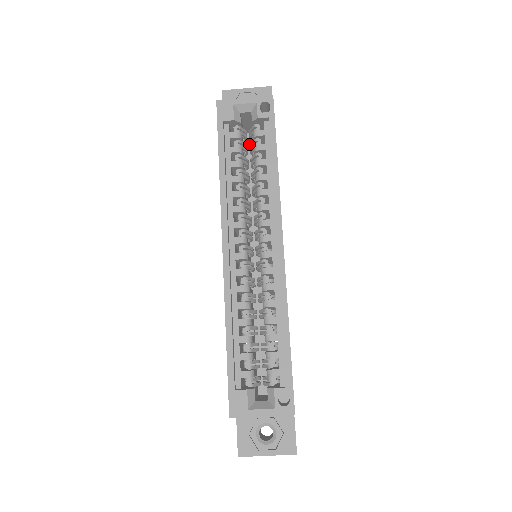
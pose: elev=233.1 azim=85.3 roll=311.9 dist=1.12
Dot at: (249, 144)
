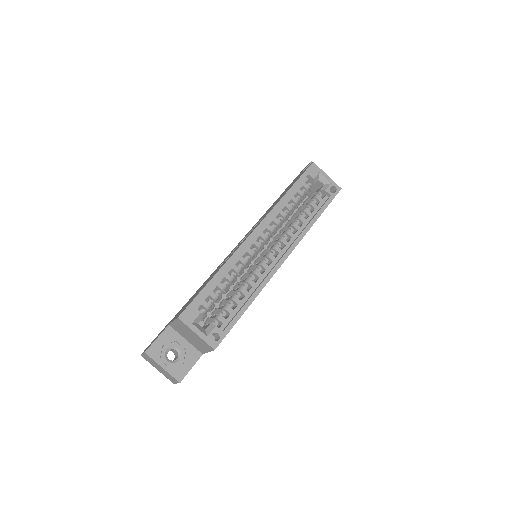
Dot at: occluded
